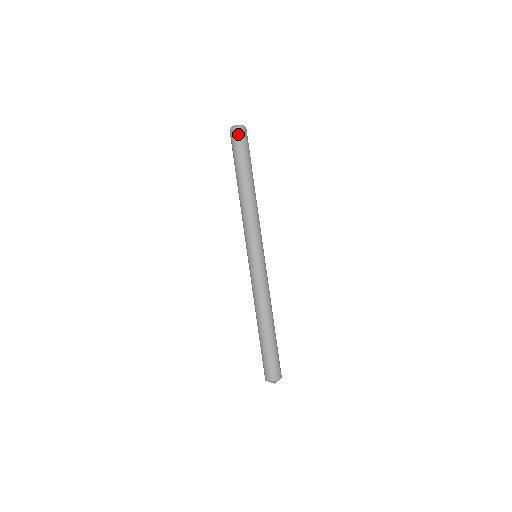
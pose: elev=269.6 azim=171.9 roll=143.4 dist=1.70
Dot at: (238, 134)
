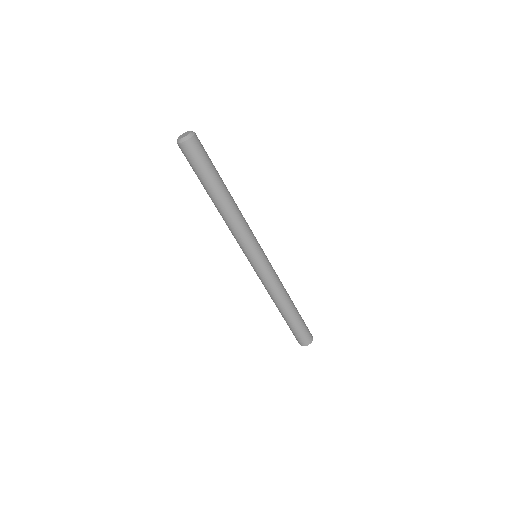
Dot at: (196, 145)
